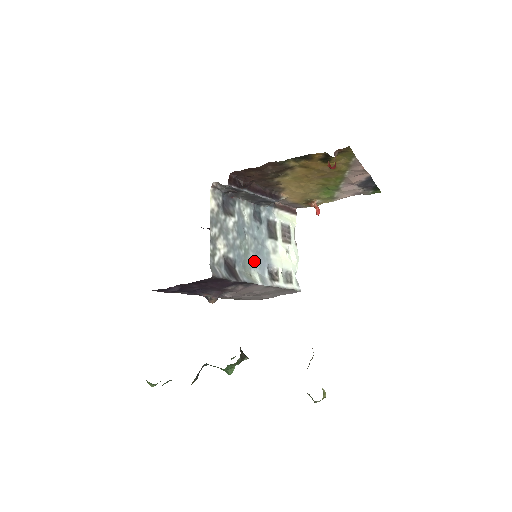
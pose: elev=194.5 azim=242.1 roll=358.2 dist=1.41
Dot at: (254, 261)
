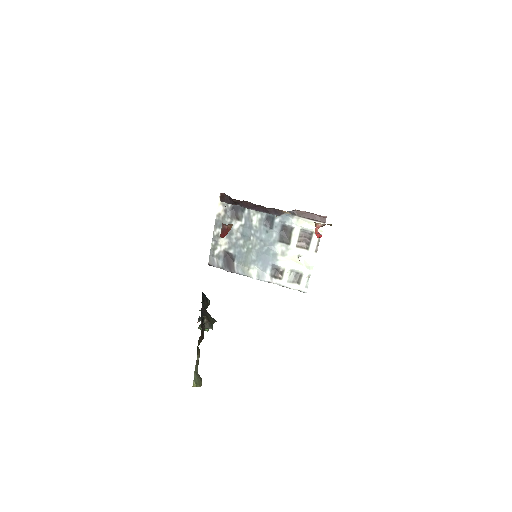
Dot at: (256, 259)
